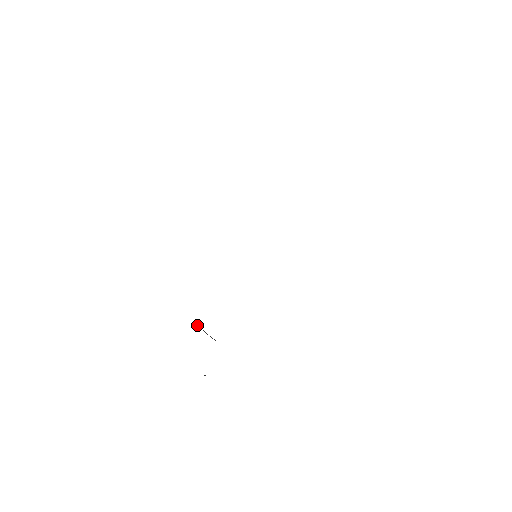
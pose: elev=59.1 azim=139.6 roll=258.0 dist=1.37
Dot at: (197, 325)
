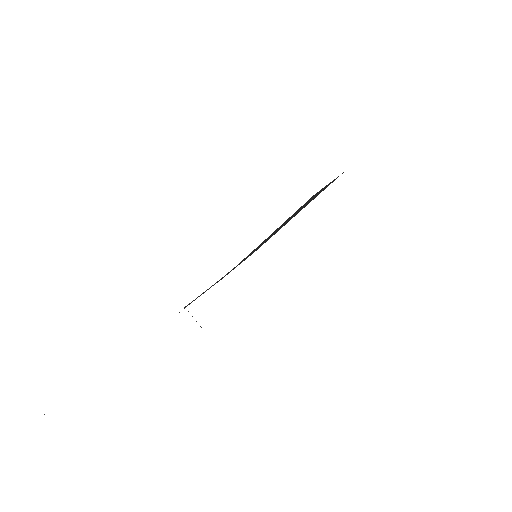
Dot at: occluded
